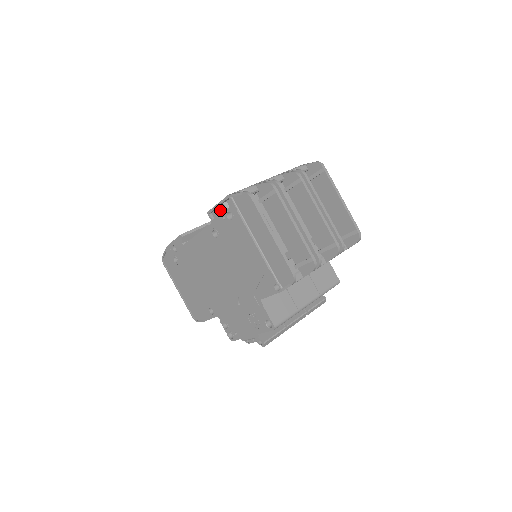
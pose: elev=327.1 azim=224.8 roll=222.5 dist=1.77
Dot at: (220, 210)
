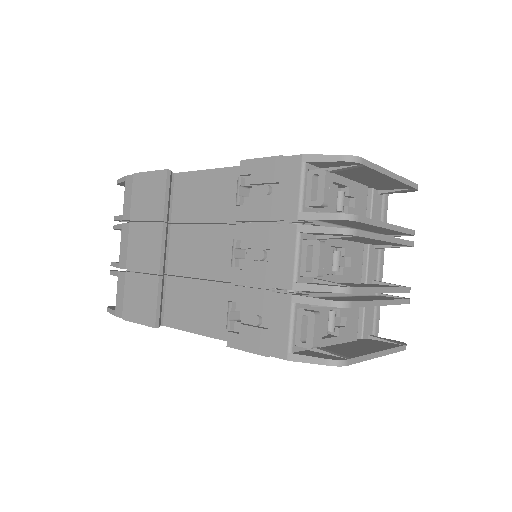
Dot at: occluded
